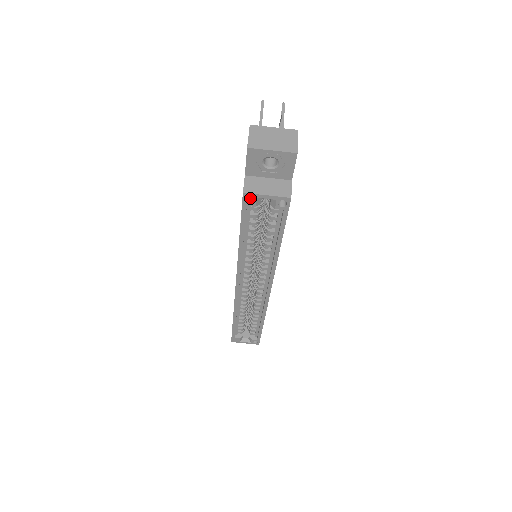
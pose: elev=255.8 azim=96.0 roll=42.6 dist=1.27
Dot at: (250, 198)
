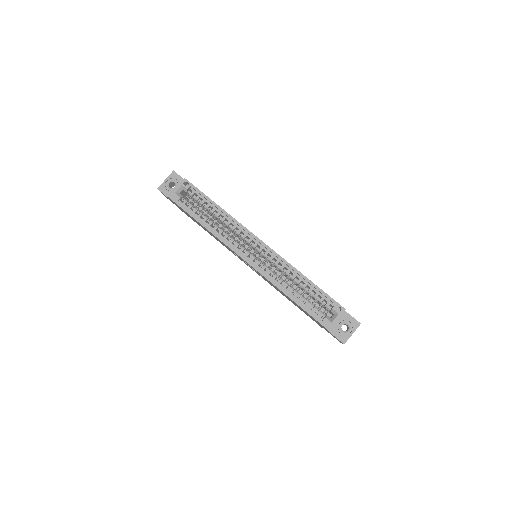
Dot at: (173, 196)
